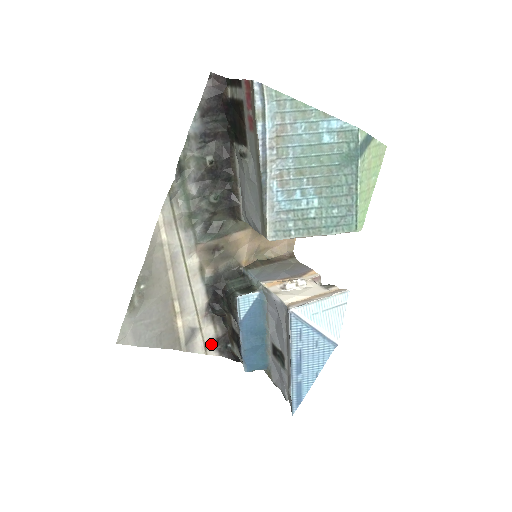
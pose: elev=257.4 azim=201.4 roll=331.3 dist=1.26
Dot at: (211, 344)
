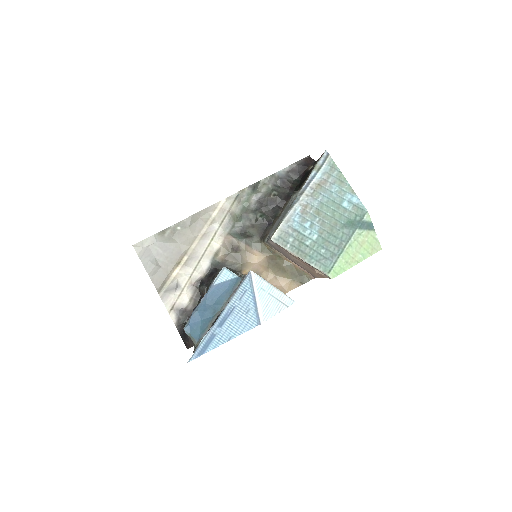
Dot at: (178, 309)
